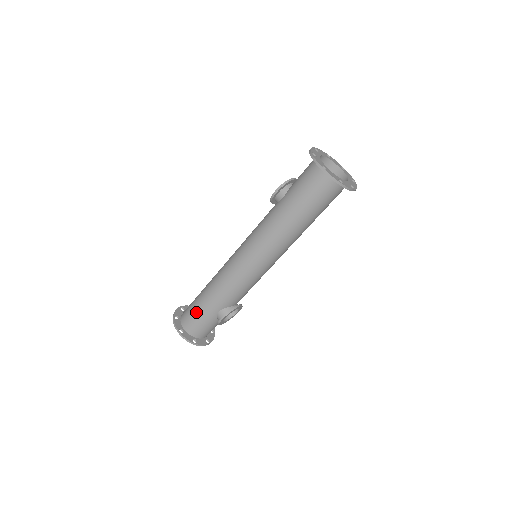
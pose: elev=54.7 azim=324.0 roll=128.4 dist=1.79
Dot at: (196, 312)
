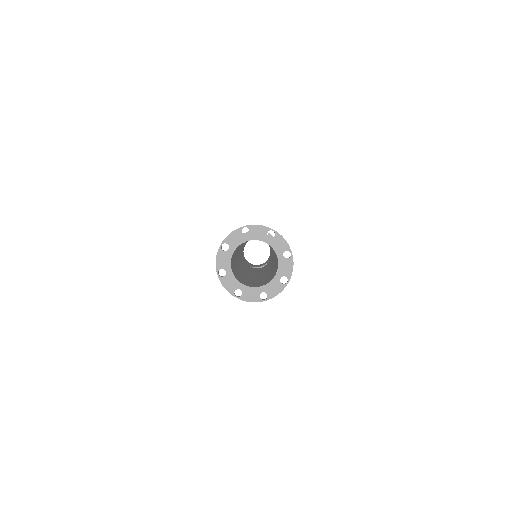
Dot at: occluded
